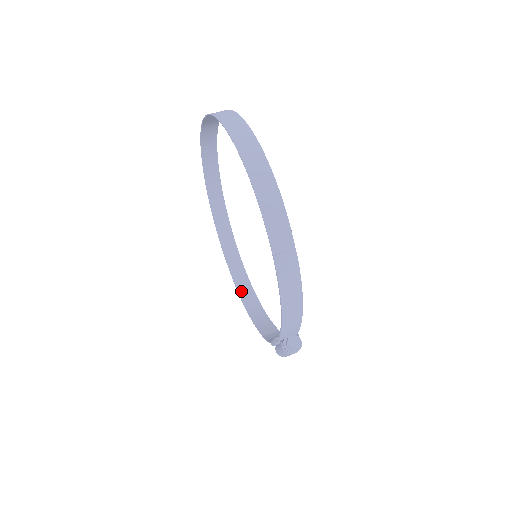
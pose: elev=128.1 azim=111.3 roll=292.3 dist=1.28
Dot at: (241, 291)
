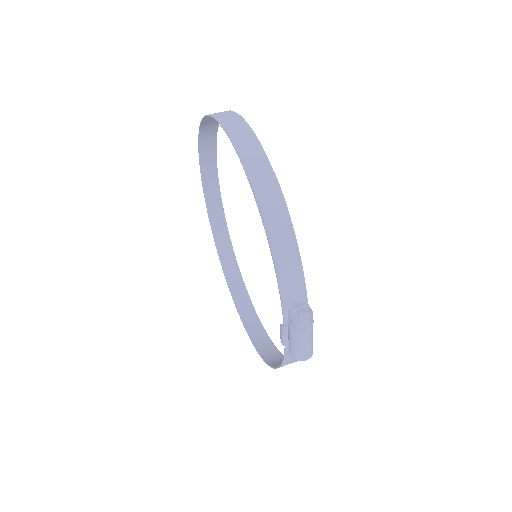
Dot at: (262, 351)
